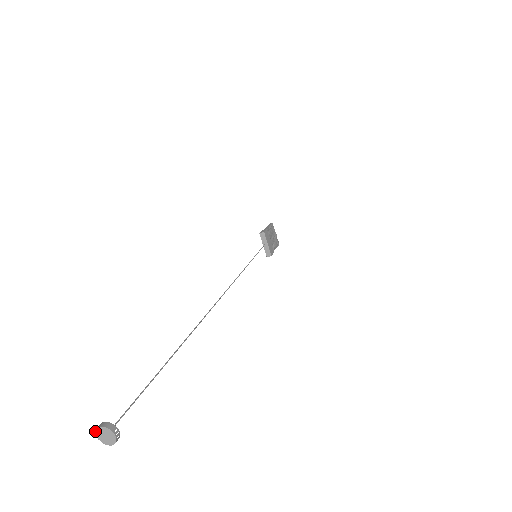
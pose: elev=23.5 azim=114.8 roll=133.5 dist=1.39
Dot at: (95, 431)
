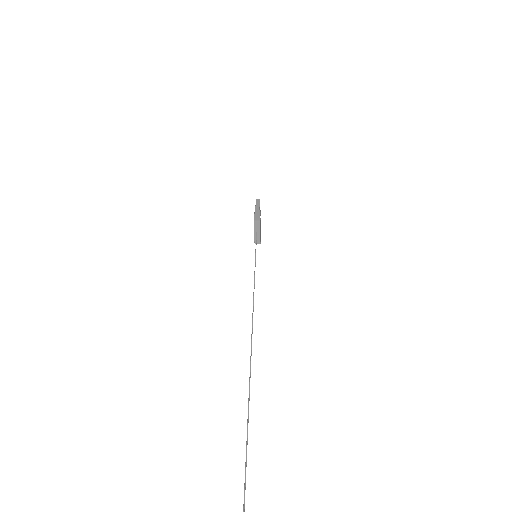
Dot at: out of frame
